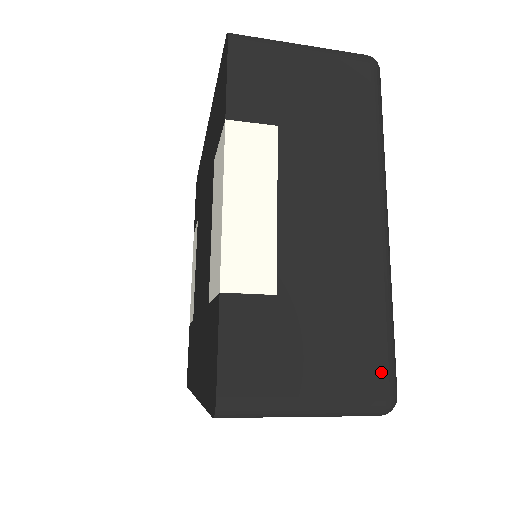
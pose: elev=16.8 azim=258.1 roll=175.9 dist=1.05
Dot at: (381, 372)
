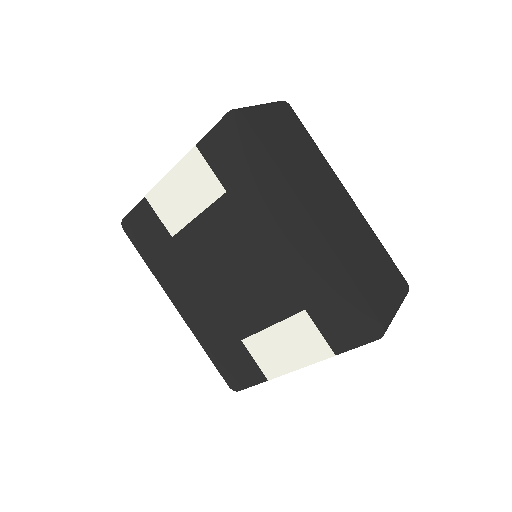
Dot at: occluded
